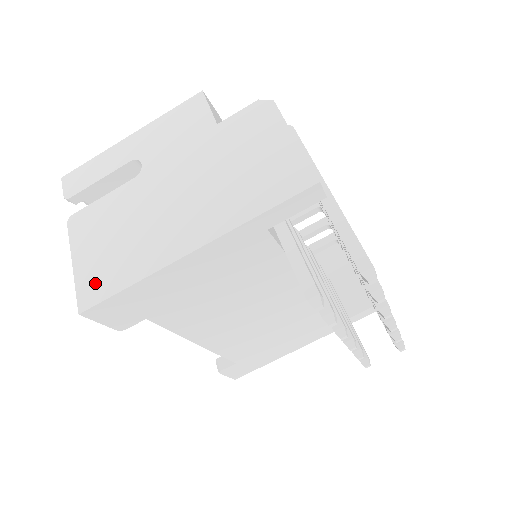
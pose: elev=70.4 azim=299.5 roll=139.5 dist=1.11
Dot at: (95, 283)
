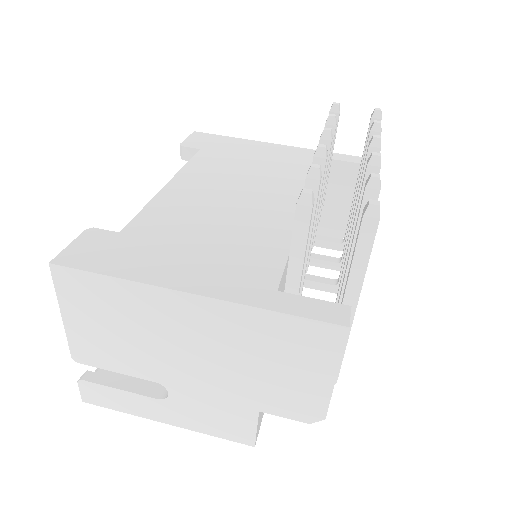
Dot at: occluded
